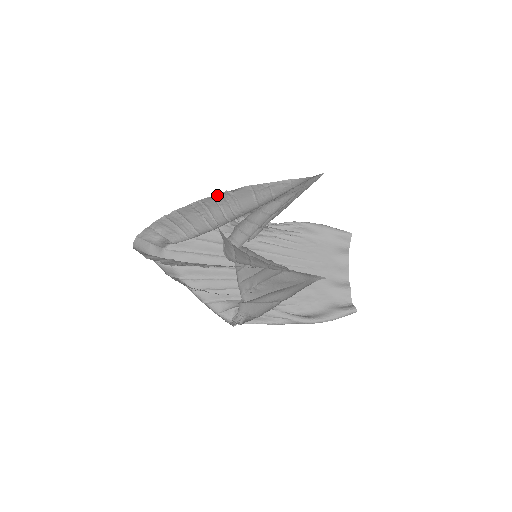
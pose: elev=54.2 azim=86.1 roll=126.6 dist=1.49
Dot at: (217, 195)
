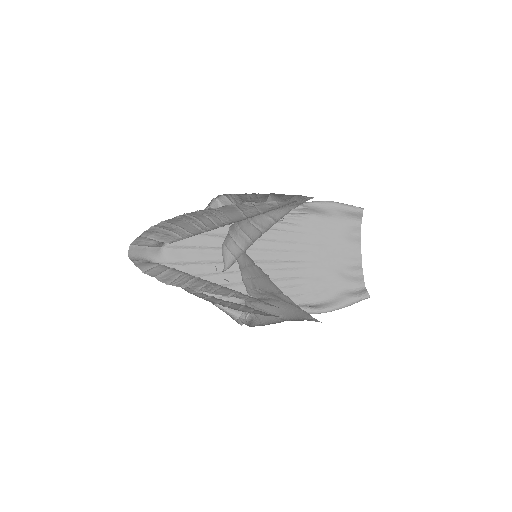
Dot at: (201, 210)
